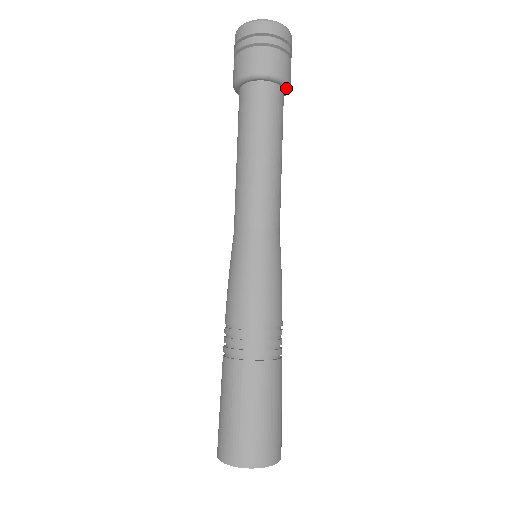
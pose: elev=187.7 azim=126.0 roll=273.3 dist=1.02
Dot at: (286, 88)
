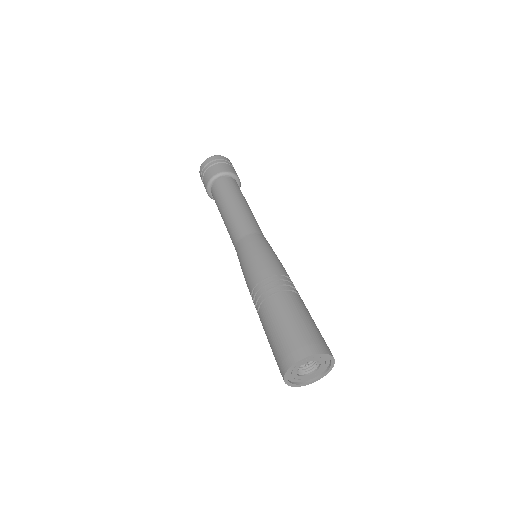
Dot at: occluded
